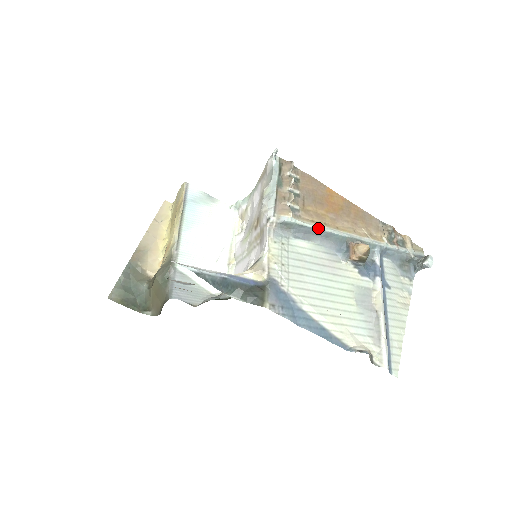
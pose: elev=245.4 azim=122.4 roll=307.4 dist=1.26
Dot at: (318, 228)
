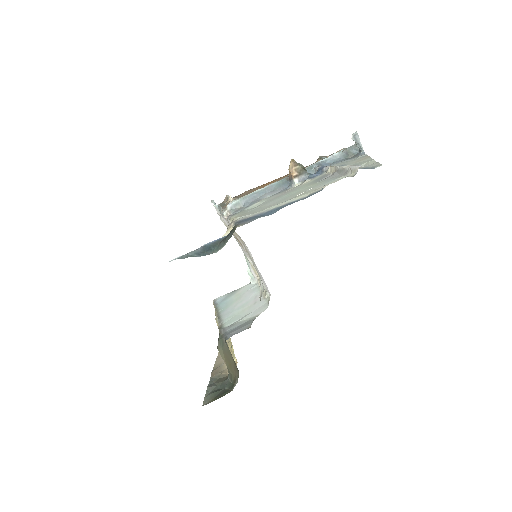
Dot at: (258, 190)
